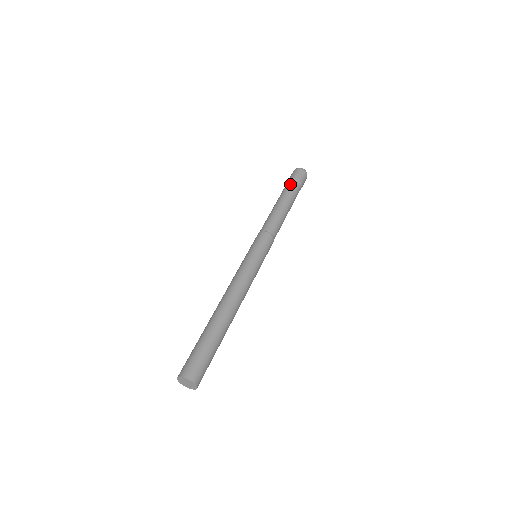
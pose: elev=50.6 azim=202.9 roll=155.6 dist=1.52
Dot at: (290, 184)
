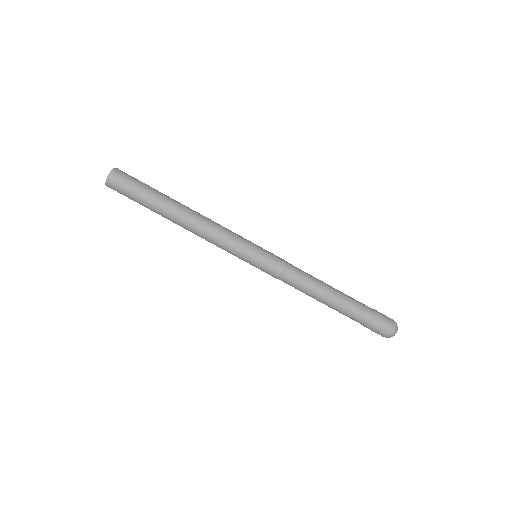
Dot at: (364, 304)
